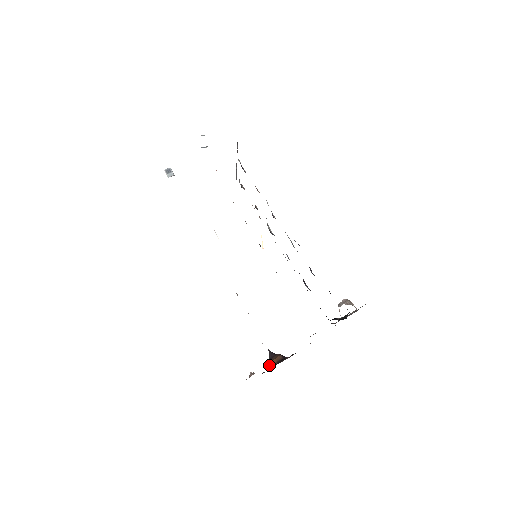
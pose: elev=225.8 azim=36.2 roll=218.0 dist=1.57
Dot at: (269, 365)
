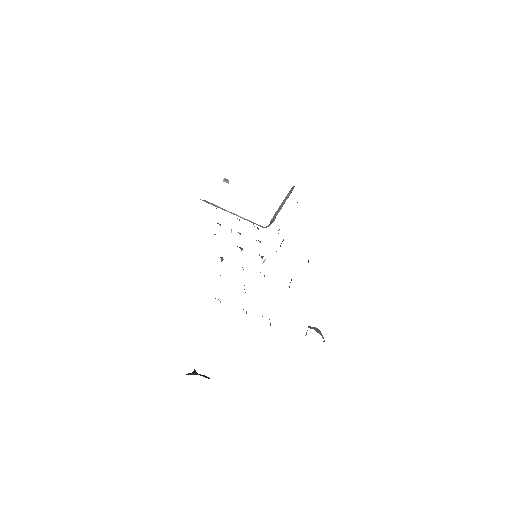
Dot at: (188, 373)
